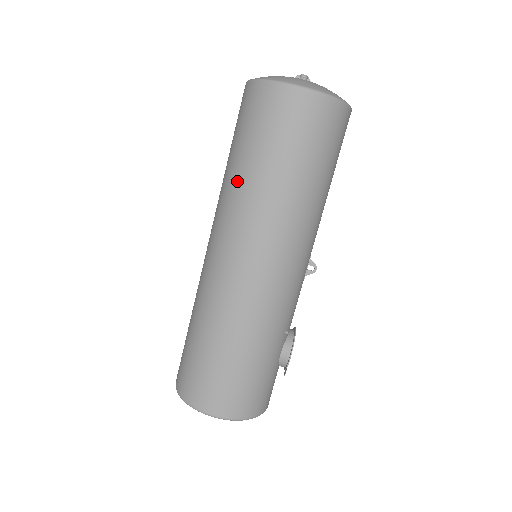
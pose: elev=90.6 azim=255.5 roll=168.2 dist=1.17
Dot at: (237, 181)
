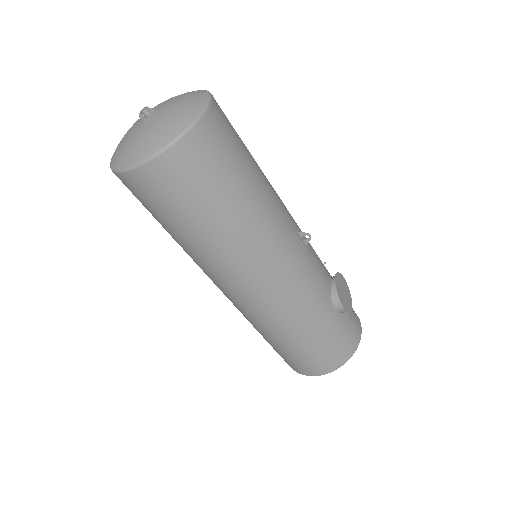
Dot at: occluded
